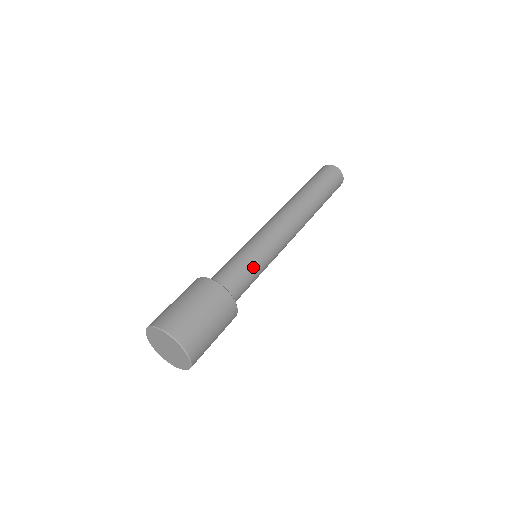
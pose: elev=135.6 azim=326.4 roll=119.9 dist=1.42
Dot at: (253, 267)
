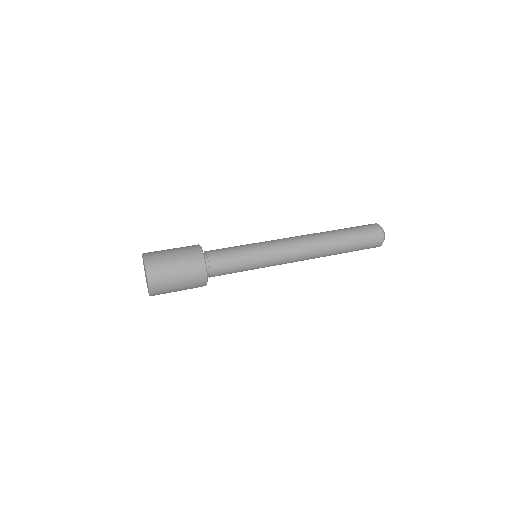
Dot at: (240, 253)
